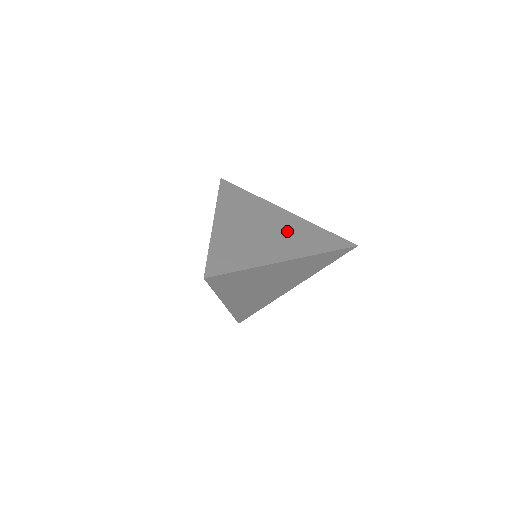
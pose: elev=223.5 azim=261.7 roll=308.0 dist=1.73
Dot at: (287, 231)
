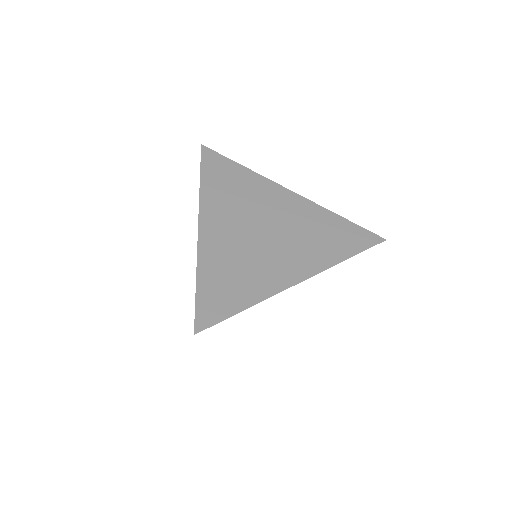
Dot at: (296, 229)
